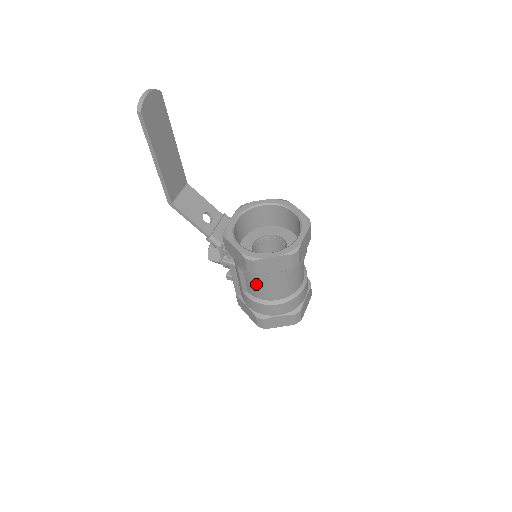
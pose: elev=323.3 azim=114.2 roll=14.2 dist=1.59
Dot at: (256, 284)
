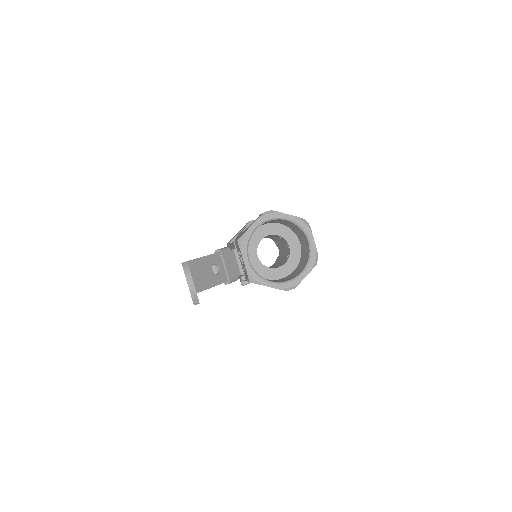
Dot at: occluded
